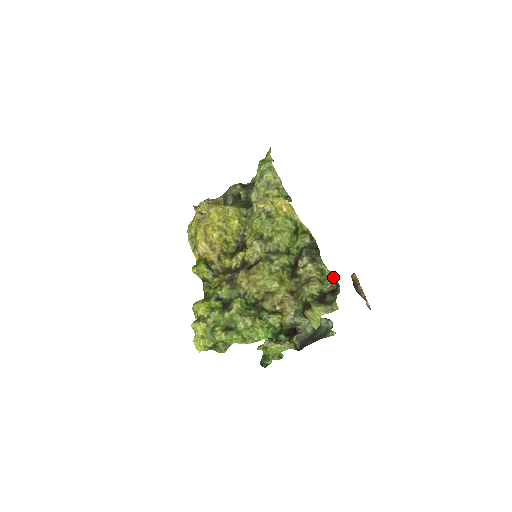
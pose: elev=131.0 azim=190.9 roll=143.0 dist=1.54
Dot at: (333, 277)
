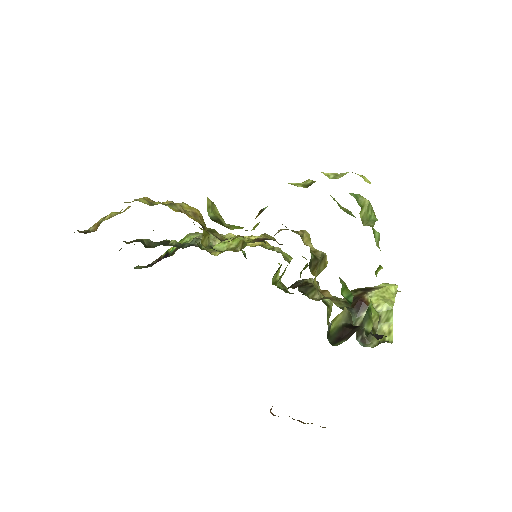
Dot at: (329, 322)
